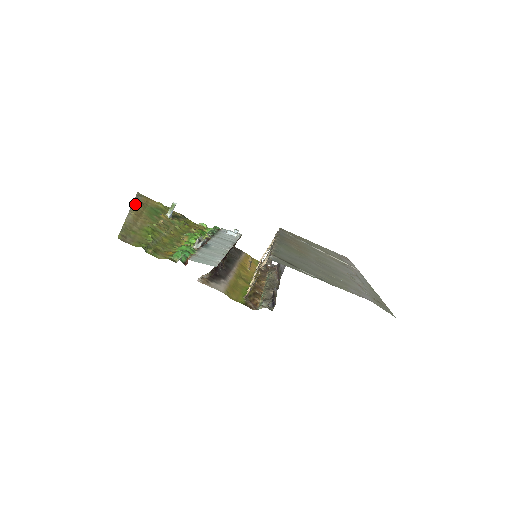
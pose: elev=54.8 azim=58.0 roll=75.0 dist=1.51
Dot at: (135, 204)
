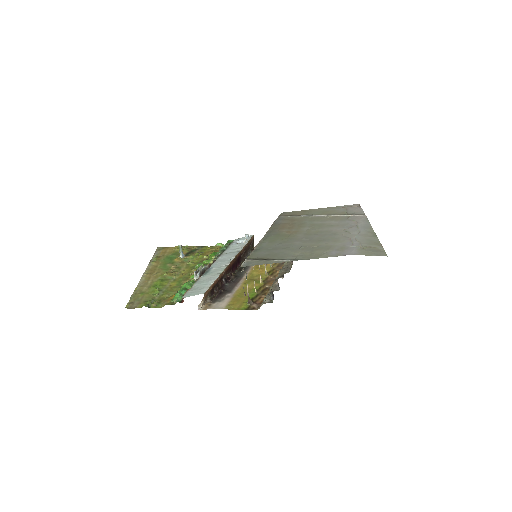
Dot at: (151, 263)
